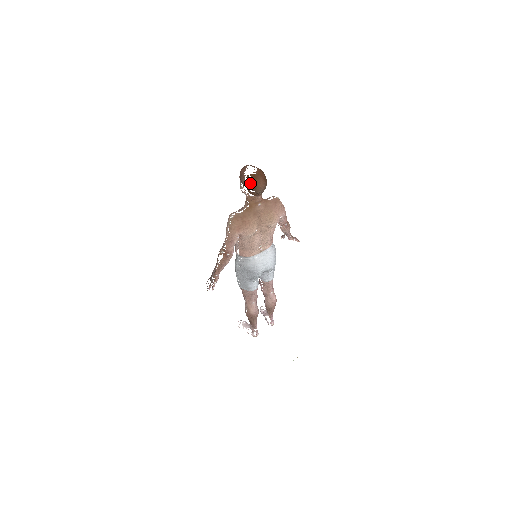
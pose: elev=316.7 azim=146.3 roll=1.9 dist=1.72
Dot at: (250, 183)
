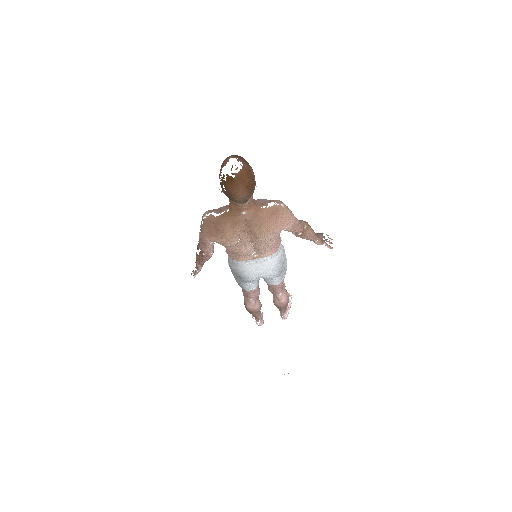
Dot at: occluded
